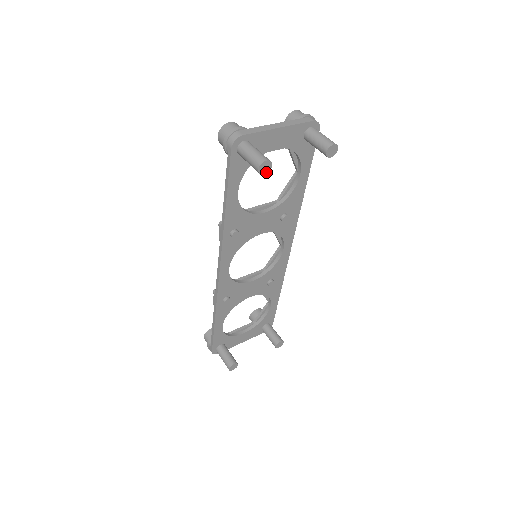
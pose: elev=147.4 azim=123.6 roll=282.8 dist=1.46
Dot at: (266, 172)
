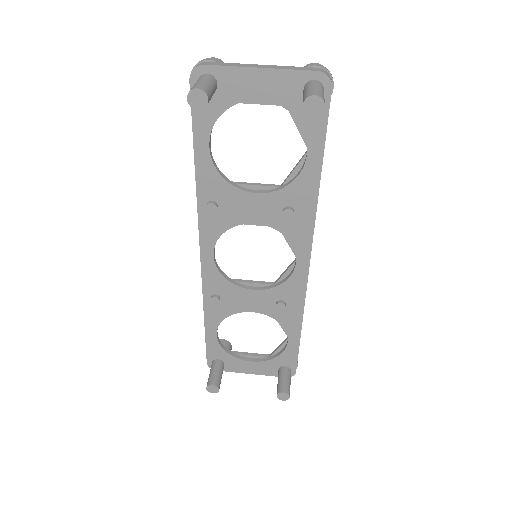
Dot at: (201, 107)
